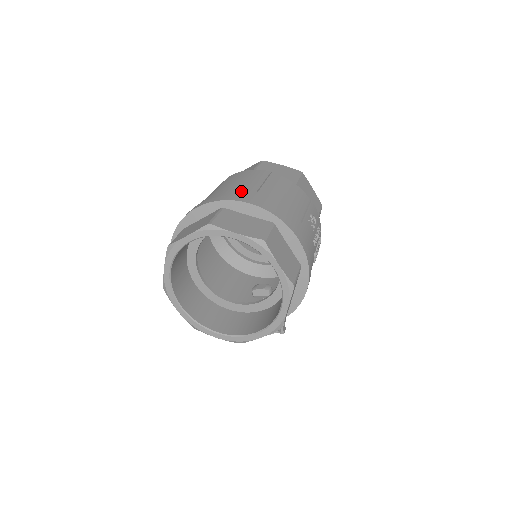
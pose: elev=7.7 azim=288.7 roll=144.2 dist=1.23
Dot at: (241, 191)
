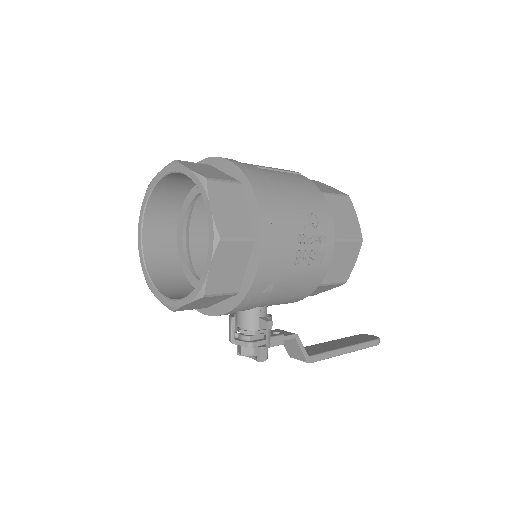
Dot at: occluded
